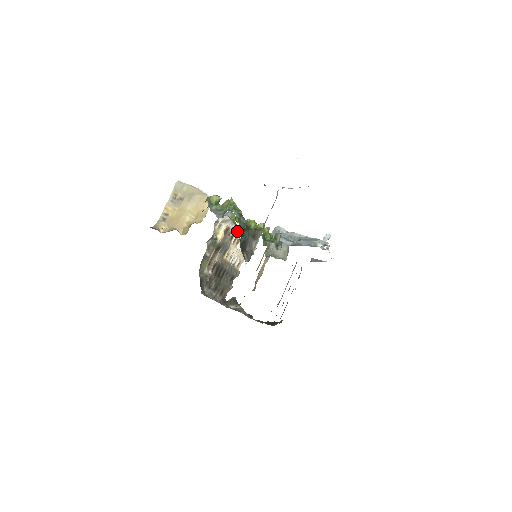
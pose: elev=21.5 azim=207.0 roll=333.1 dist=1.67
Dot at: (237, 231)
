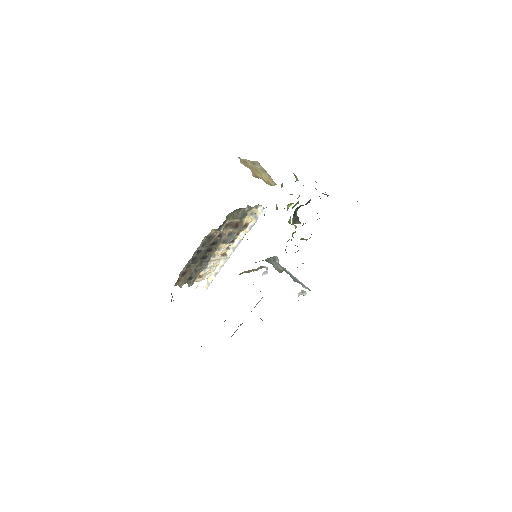
Dot at: (237, 242)
